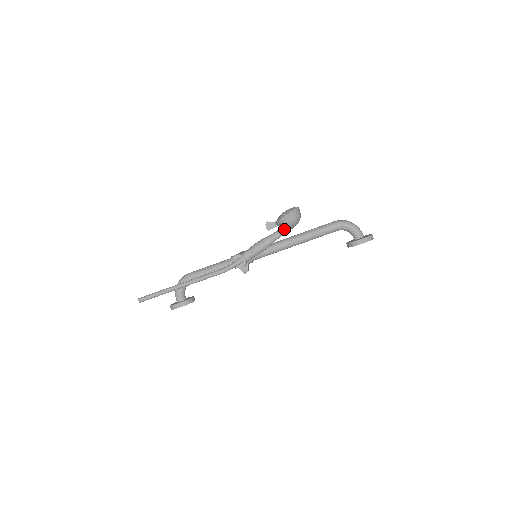
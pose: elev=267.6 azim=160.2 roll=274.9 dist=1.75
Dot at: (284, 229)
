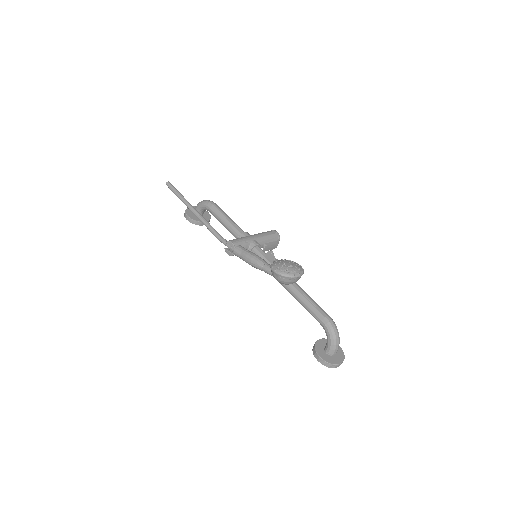
Dot at: occluded
